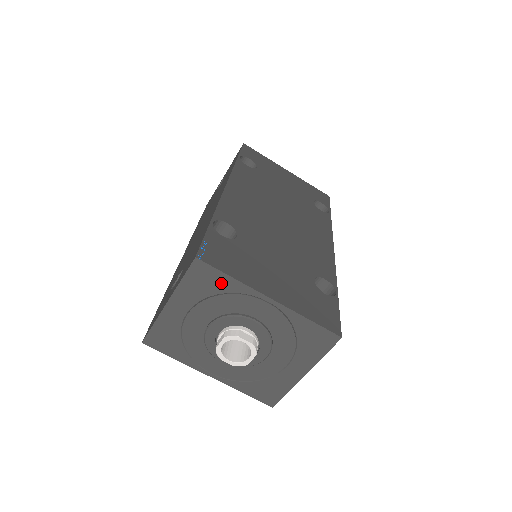
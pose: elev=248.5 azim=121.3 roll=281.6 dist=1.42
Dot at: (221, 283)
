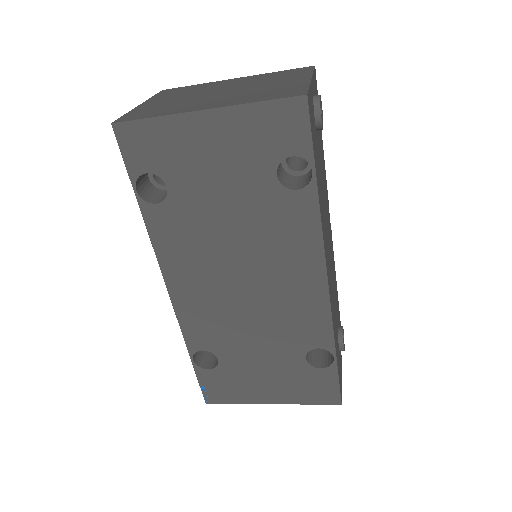
Dot at: occluded
